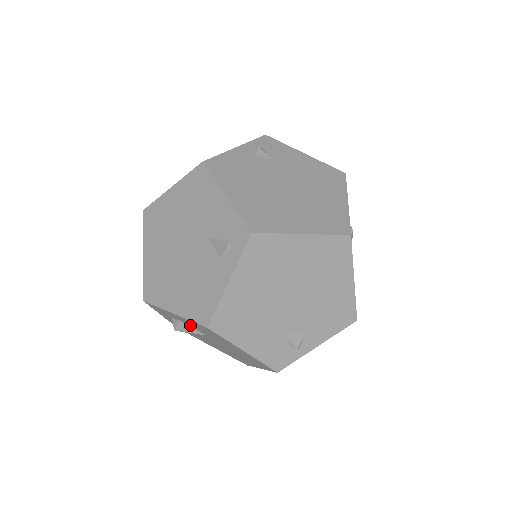
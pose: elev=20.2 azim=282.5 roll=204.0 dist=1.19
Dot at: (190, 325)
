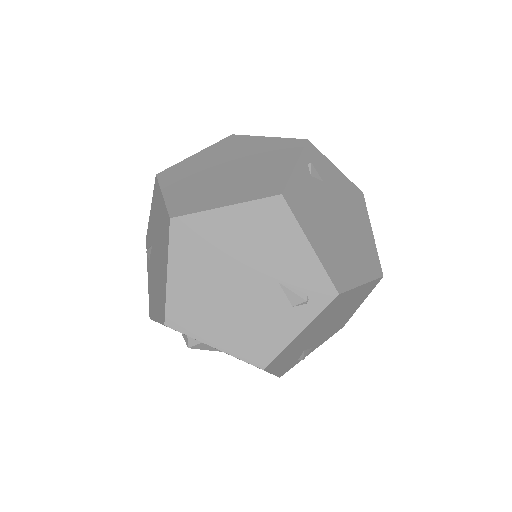
Dot at: occluded
